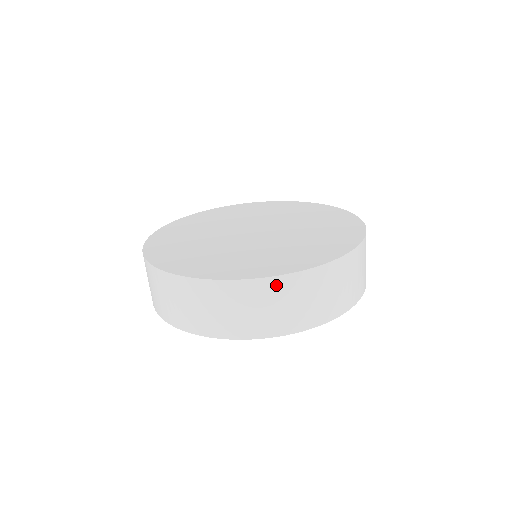
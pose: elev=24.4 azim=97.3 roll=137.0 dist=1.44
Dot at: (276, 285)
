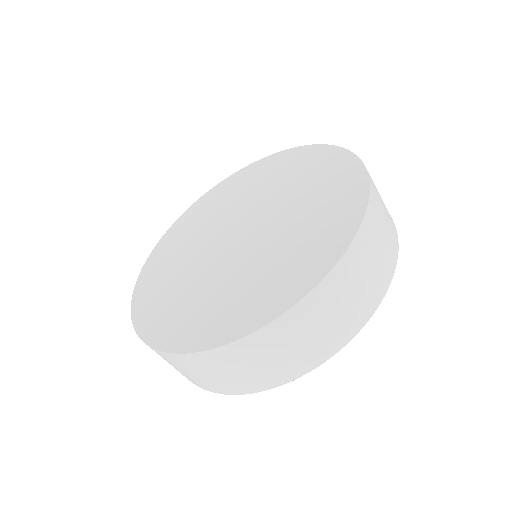
Dot at: occluded
